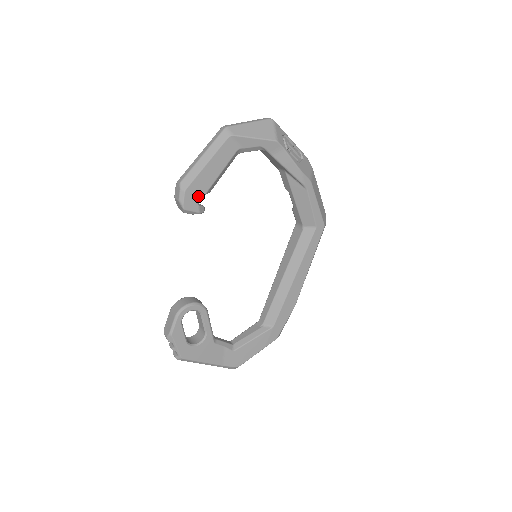
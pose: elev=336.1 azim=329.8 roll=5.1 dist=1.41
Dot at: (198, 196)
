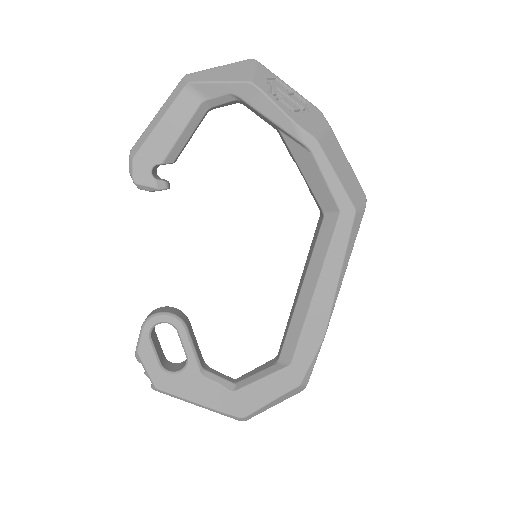
Dot at: (152, 166)
